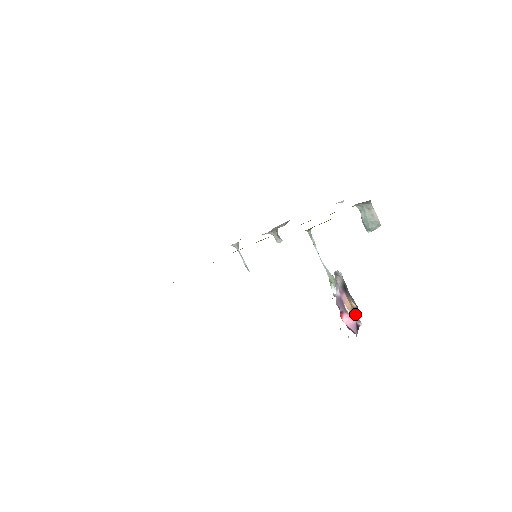
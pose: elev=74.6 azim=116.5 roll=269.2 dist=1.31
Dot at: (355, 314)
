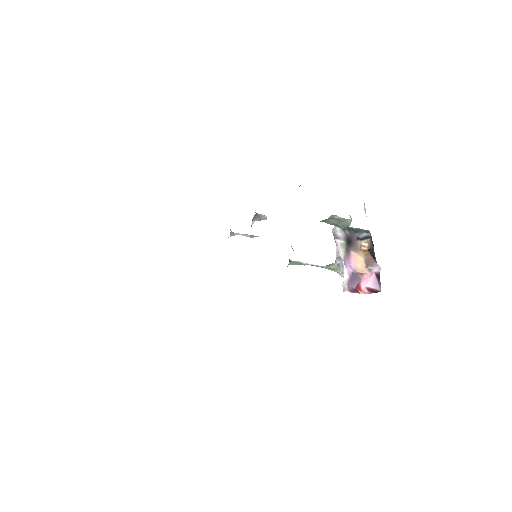
Dot at: (370, 262)
